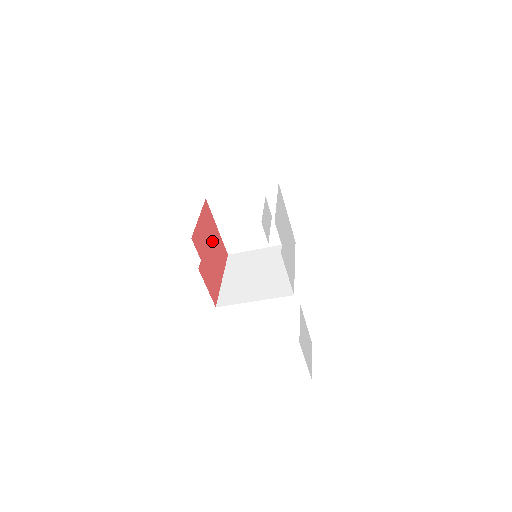
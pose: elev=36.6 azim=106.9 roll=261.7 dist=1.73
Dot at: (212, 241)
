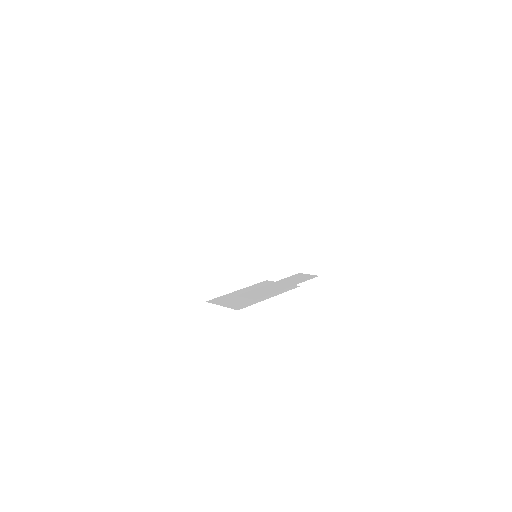
Dot at: occluded
